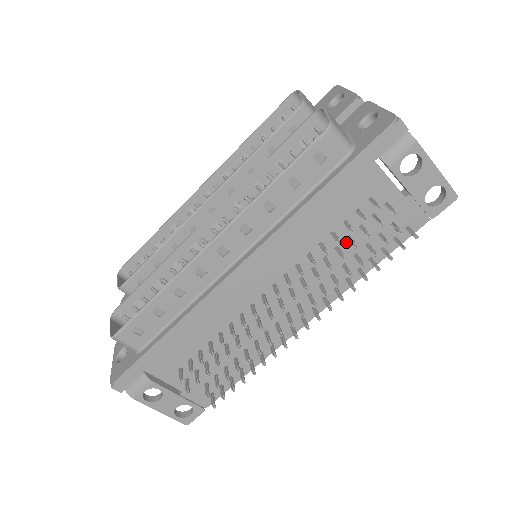
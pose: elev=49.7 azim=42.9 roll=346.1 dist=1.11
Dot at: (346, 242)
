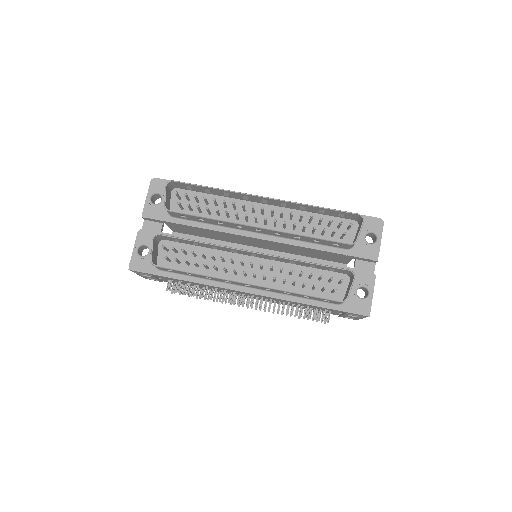
Dot at: (300, 305)
